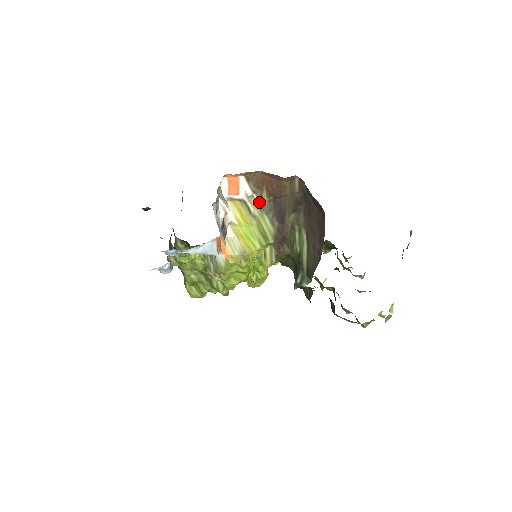
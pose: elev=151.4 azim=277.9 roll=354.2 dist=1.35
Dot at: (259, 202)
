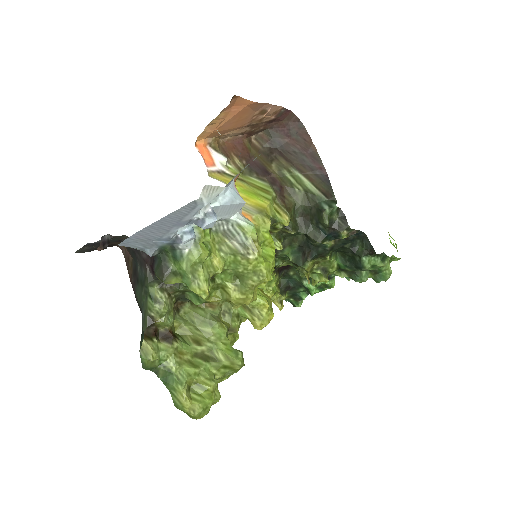
Dot at: (236, 169)
